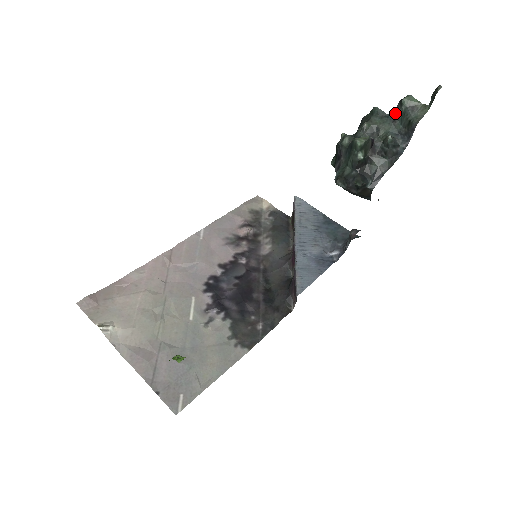
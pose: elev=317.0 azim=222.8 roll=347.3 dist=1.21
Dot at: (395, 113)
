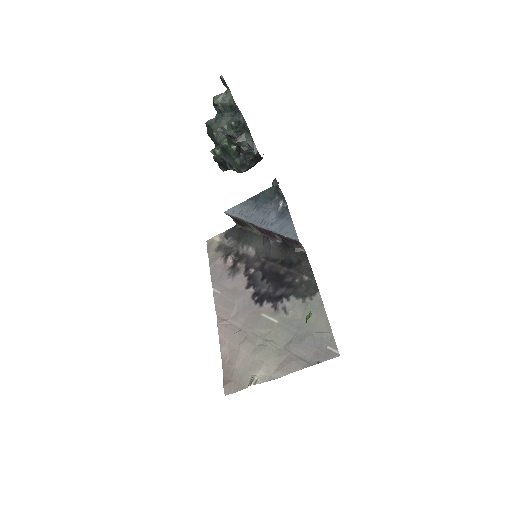
Dot at: (218, 112)
